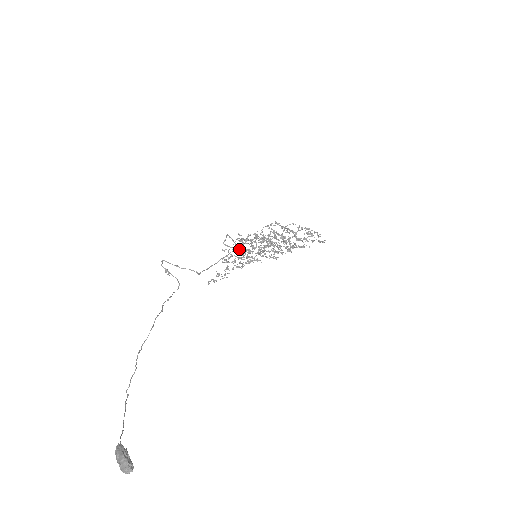
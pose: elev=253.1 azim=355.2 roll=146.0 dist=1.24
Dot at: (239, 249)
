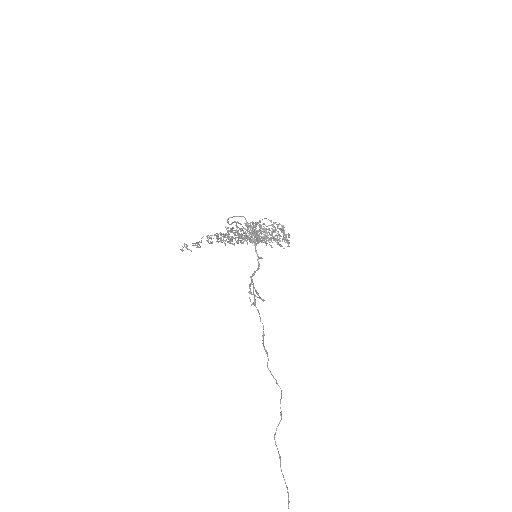
Dot at: (244, 238)
